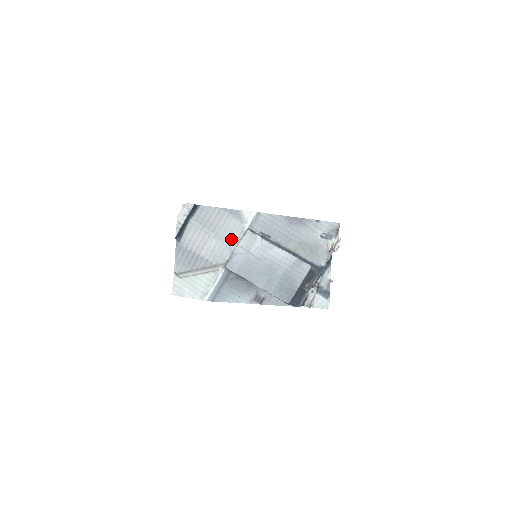
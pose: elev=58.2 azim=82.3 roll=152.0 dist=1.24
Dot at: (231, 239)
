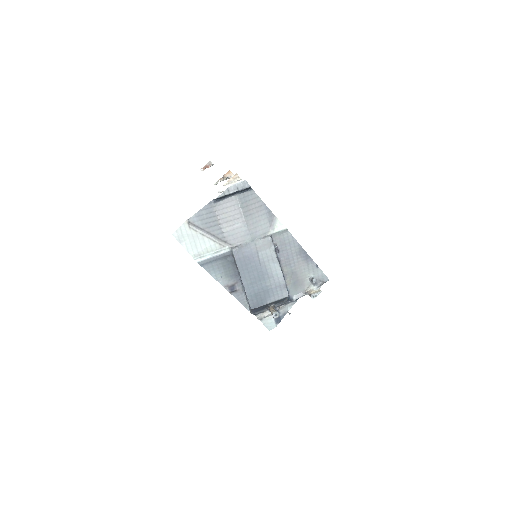
Dot at: (253, 233)
